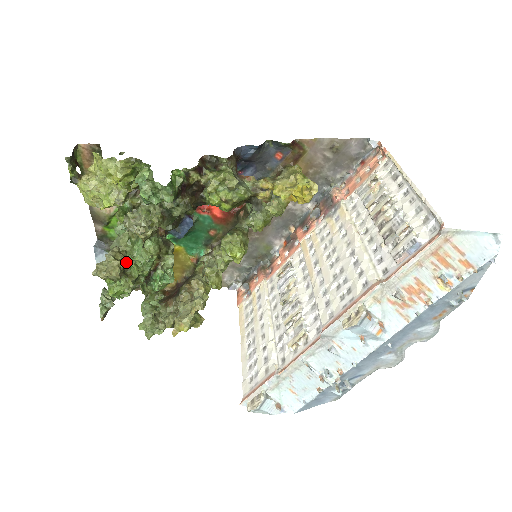
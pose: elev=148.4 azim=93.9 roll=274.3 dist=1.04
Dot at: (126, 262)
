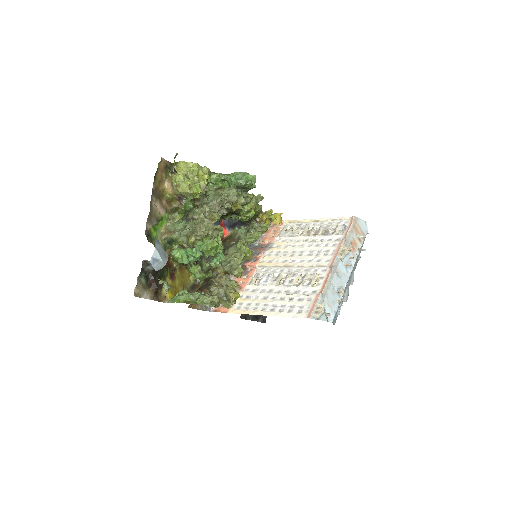
Dot at: occluded
